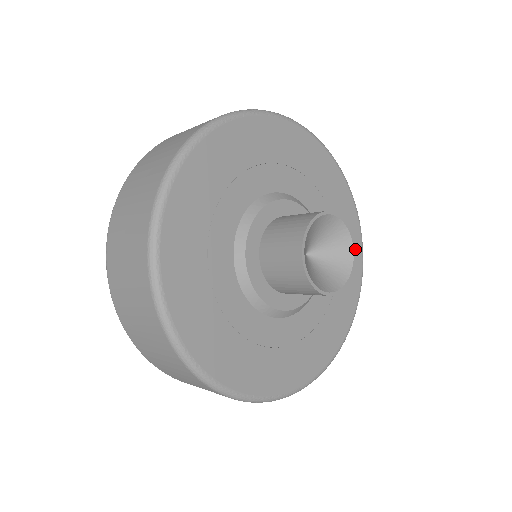
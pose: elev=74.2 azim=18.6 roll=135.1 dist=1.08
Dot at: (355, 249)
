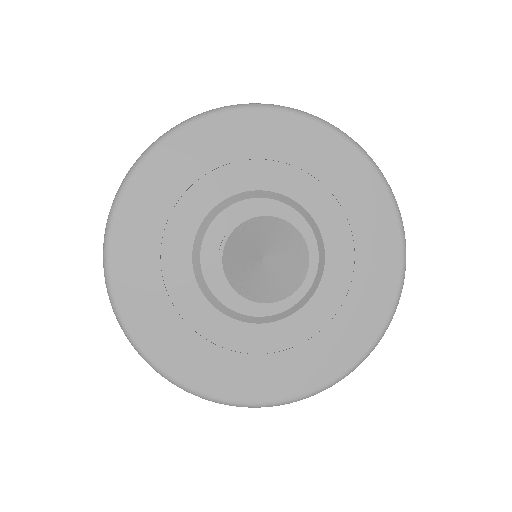
Dot at: occluded
